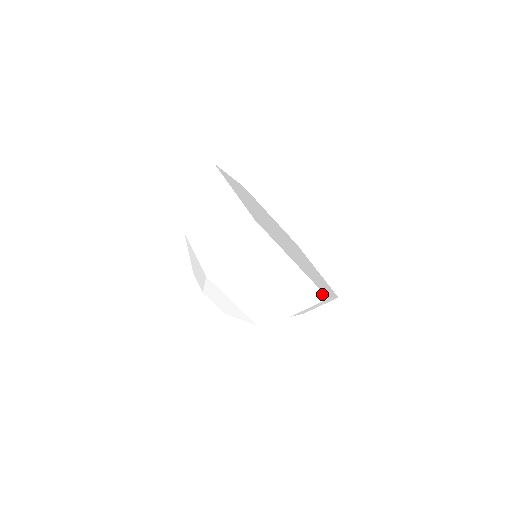
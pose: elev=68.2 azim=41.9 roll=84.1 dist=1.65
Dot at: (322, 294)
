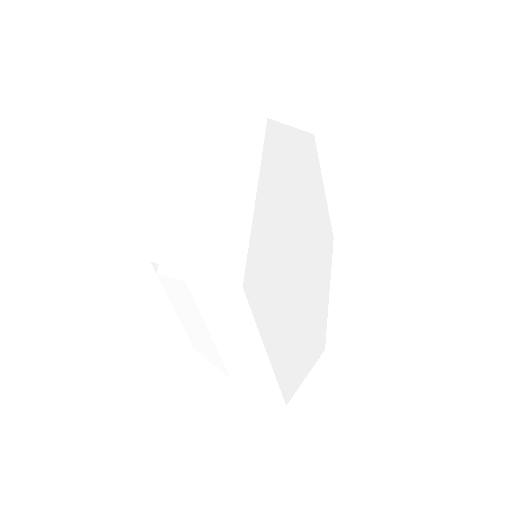
Dot at: (242, 273)
